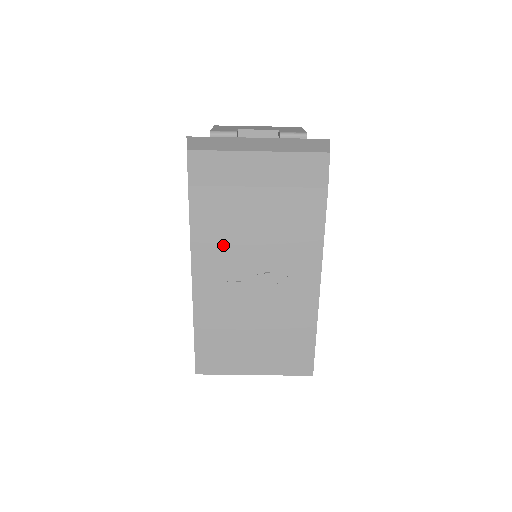
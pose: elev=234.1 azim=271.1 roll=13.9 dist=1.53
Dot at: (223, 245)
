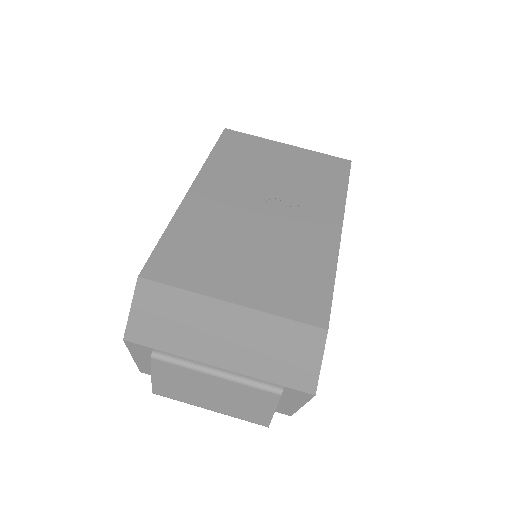
Dot at: (241, 167)
